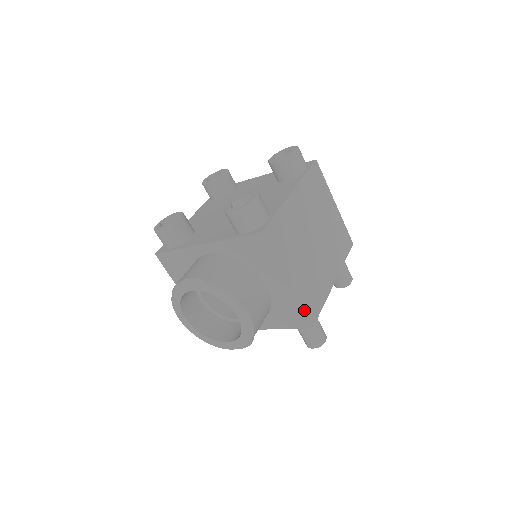
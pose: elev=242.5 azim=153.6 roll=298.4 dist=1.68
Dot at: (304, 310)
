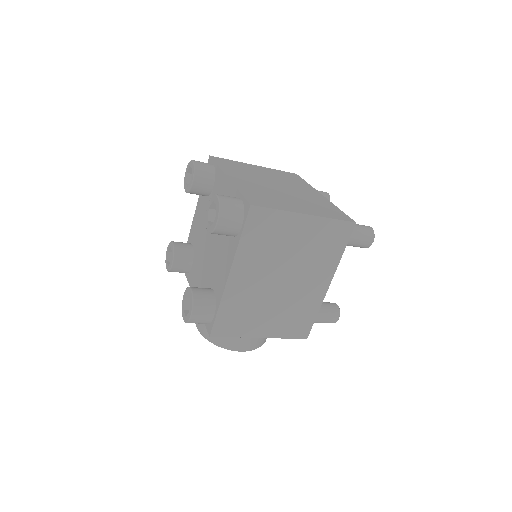
Dot at: (290, 338)
